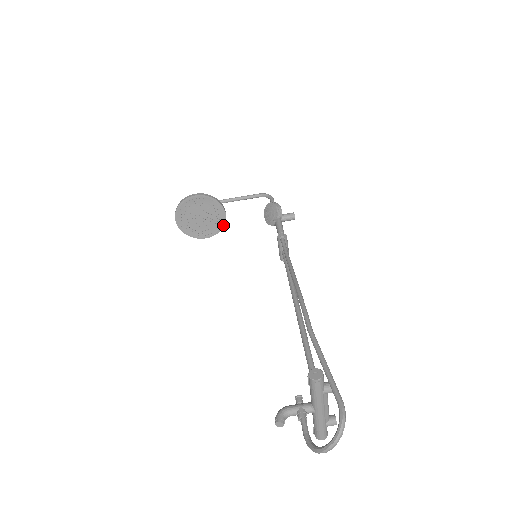
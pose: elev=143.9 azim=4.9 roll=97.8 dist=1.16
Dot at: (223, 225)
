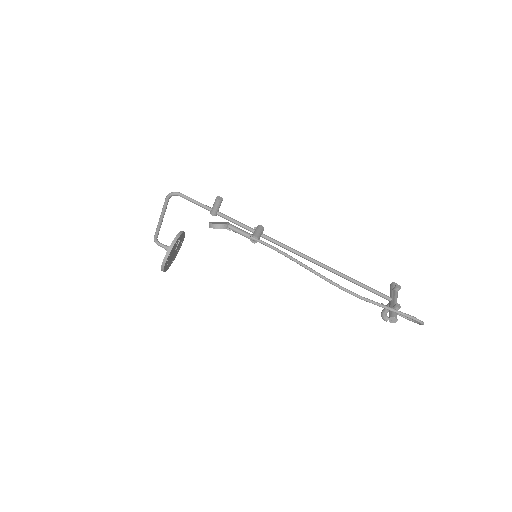
Dot at: (184, 233)
